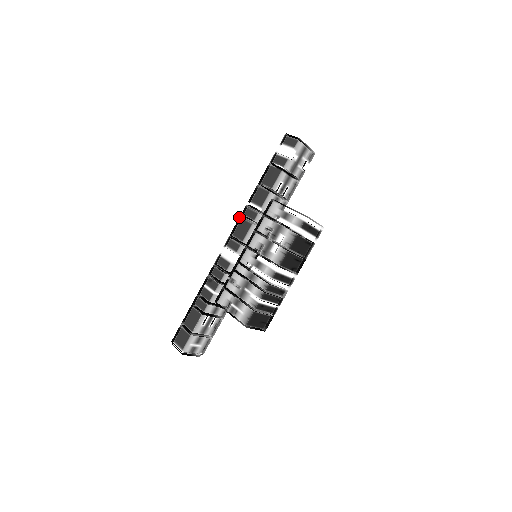
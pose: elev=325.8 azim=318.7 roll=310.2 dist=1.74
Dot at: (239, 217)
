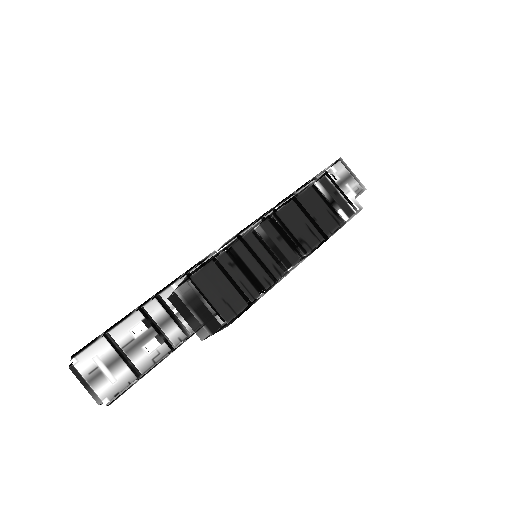
Dot at: occluded
